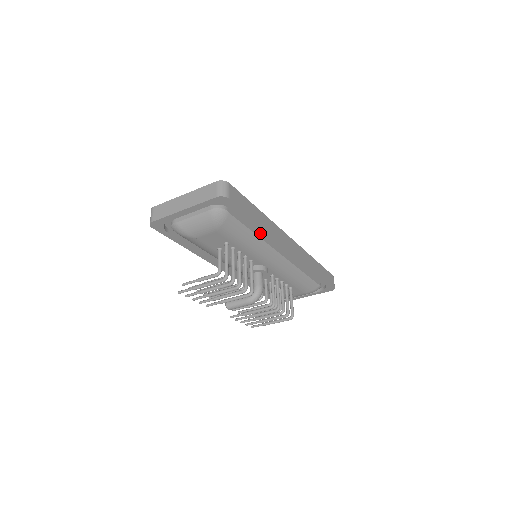
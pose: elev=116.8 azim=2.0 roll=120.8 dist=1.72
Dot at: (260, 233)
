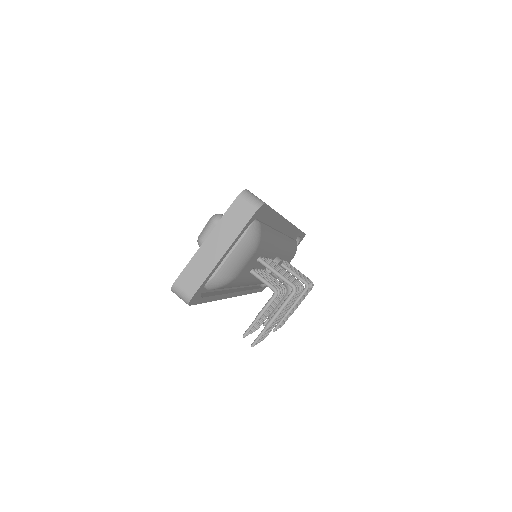
Dot at: (270, 225)
